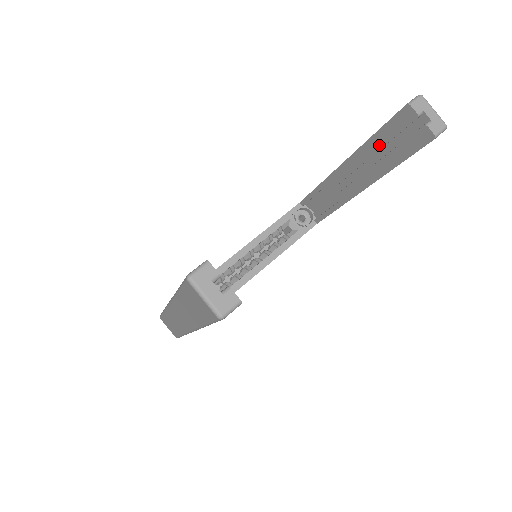
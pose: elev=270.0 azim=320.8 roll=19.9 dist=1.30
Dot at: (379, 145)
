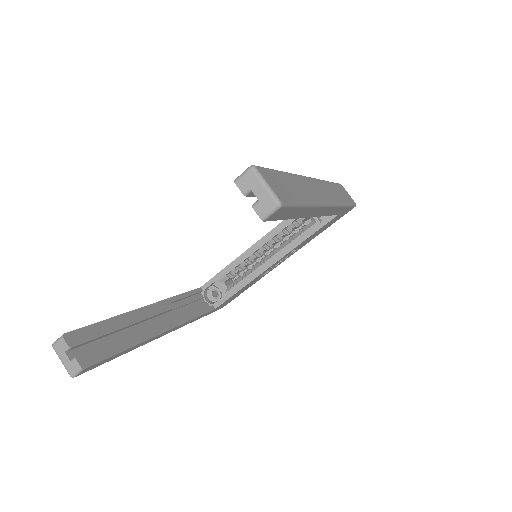
Dot at: occluded
